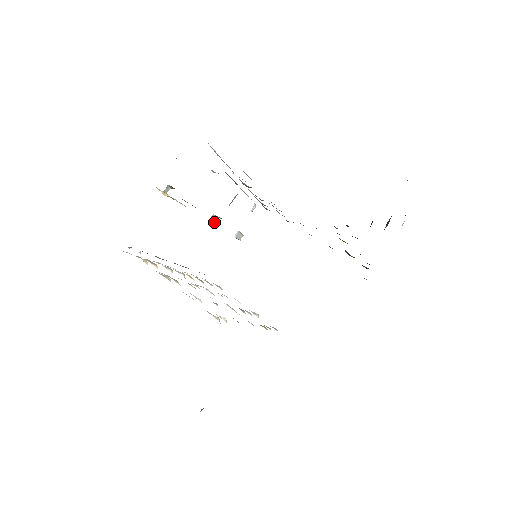
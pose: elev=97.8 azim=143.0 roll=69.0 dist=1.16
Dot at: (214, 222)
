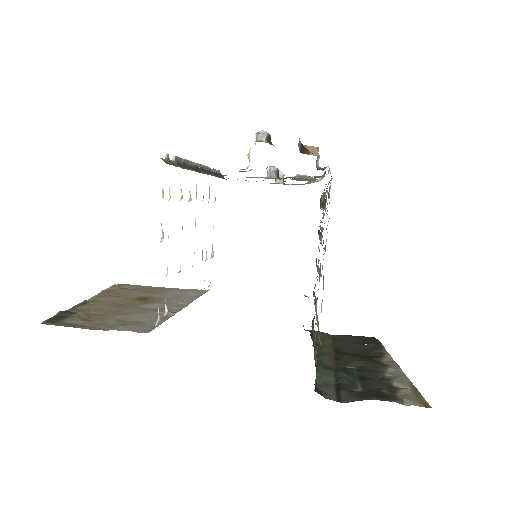
Dot at: (268, 176)
